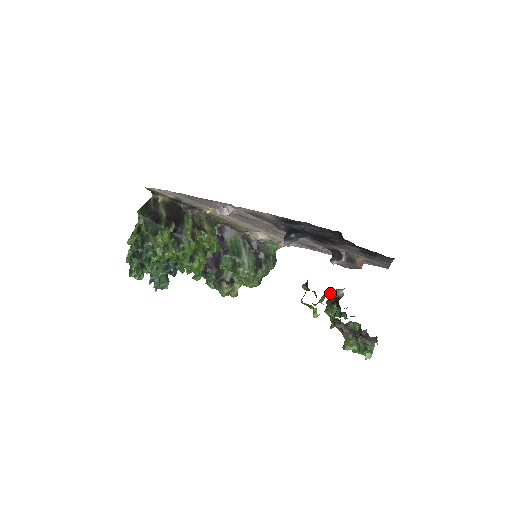
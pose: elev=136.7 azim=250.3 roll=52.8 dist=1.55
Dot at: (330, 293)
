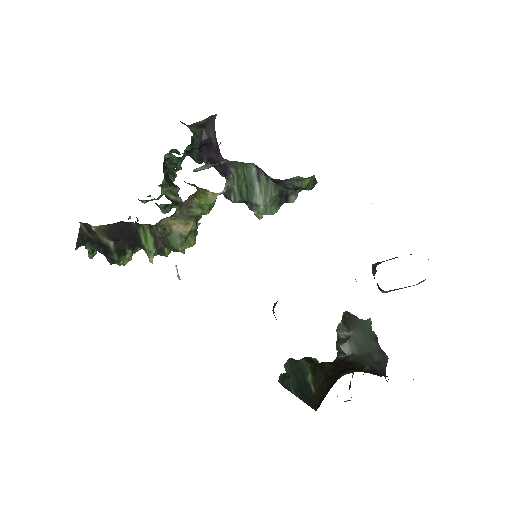
Dot at: occluded
